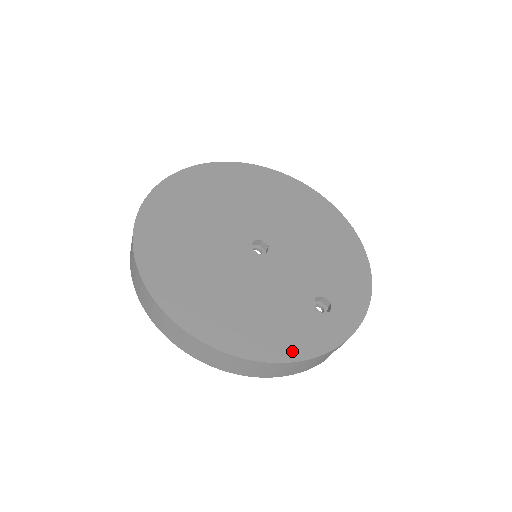
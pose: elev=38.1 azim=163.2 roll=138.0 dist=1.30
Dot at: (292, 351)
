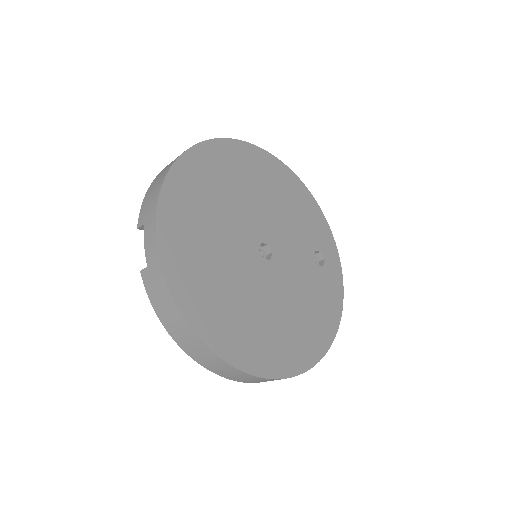
Dot at: (336, 313)
